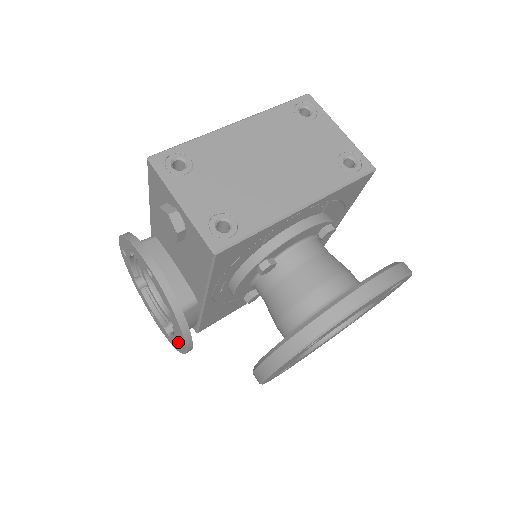
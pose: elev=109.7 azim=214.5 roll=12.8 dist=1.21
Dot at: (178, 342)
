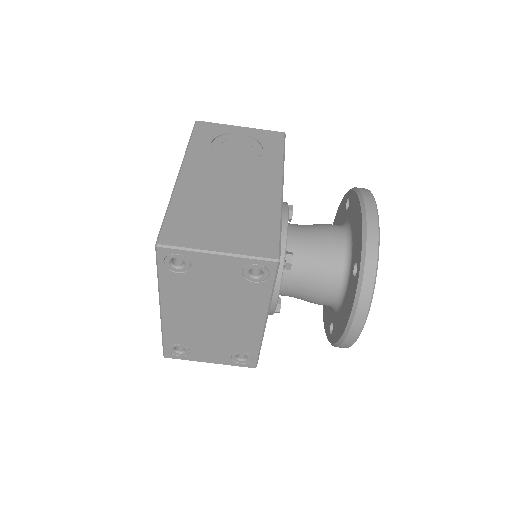
Dot at: occluded
